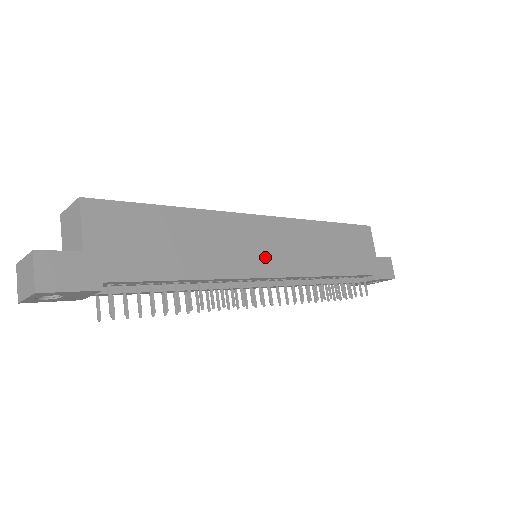
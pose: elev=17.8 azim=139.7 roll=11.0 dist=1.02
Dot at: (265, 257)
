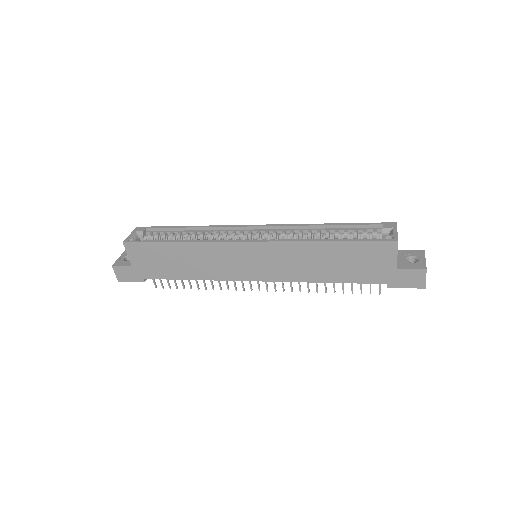
Dot at: (247, 269)
